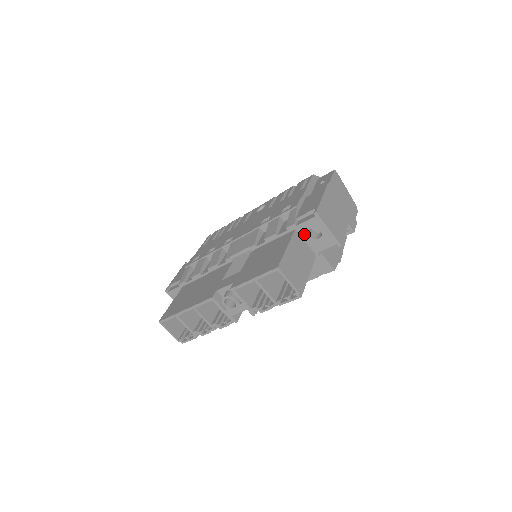
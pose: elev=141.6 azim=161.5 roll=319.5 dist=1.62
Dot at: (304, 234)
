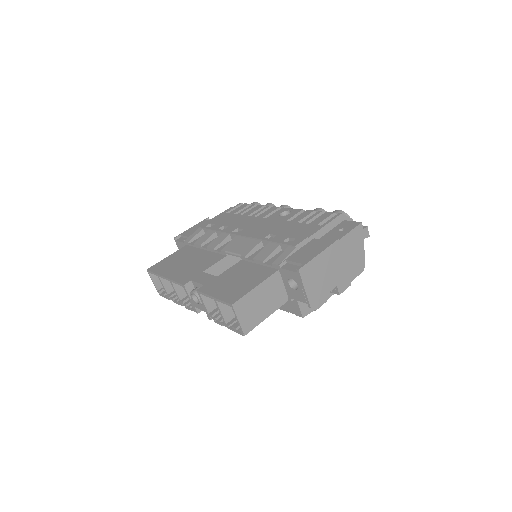
Dot at: (284, 278)
